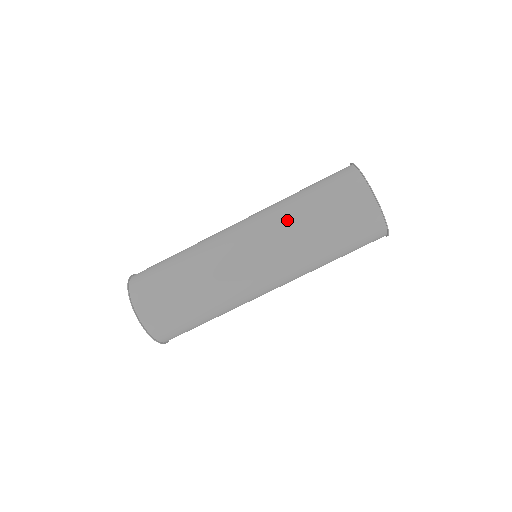
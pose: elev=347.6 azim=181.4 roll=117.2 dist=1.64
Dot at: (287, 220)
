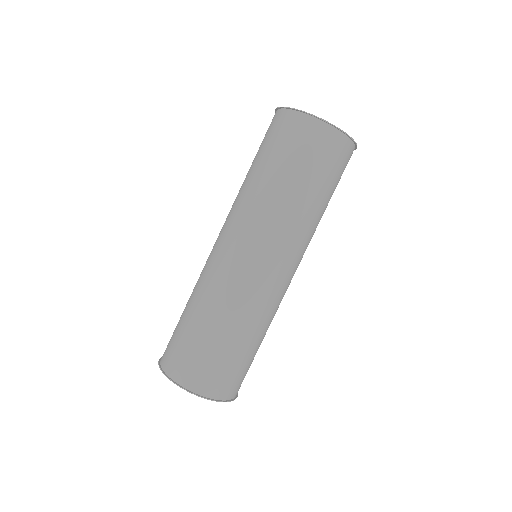
Dot at: (264, 203)
